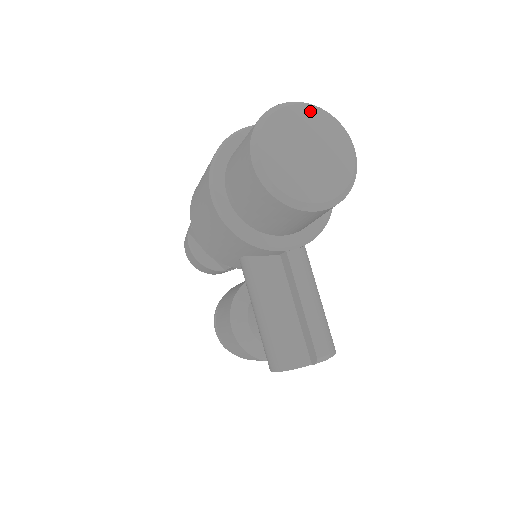
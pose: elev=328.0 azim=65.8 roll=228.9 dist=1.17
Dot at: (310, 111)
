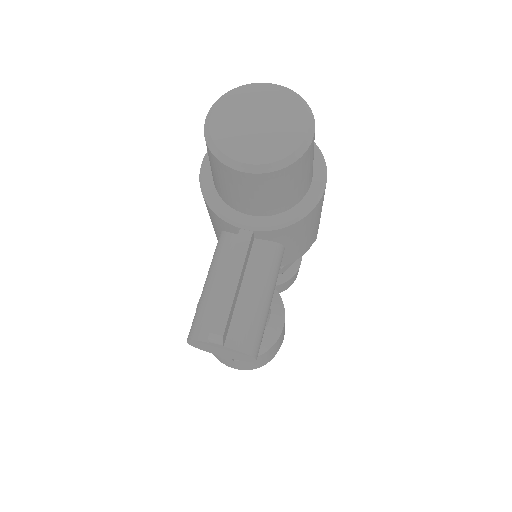
Dot at: (283, 92)
